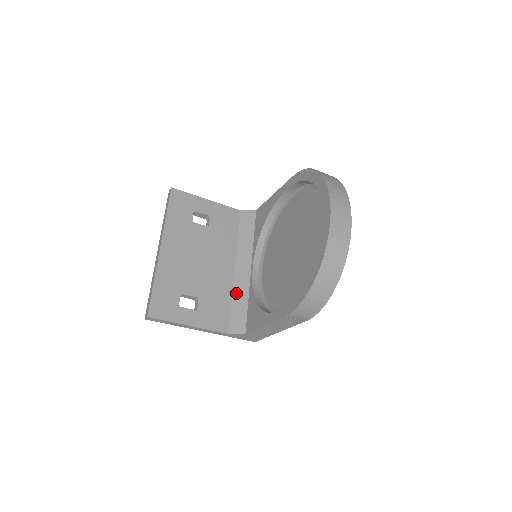
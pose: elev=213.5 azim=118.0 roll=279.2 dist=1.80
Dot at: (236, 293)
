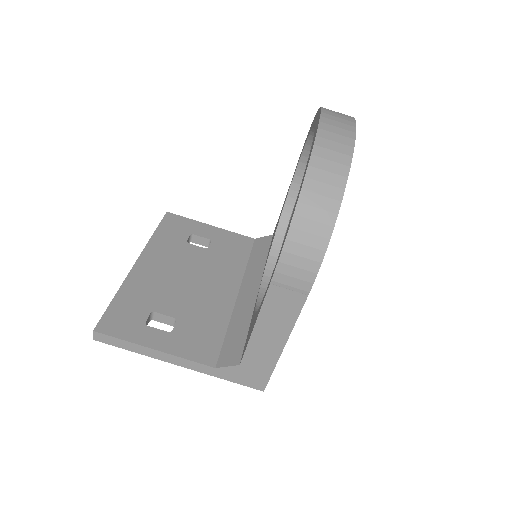
Dot at: (235, 318)
